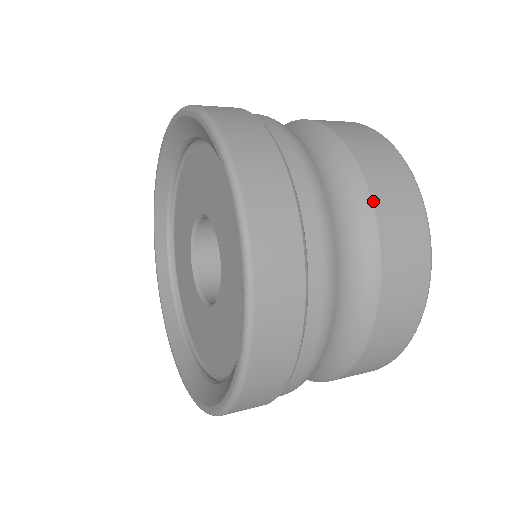
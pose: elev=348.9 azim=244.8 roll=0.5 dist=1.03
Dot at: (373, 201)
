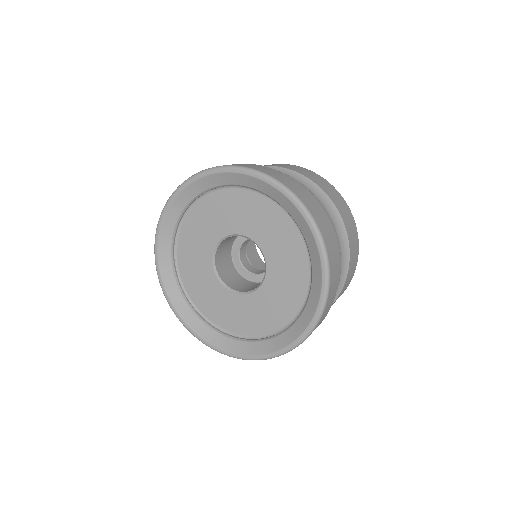
Dot at: (297, 172)
